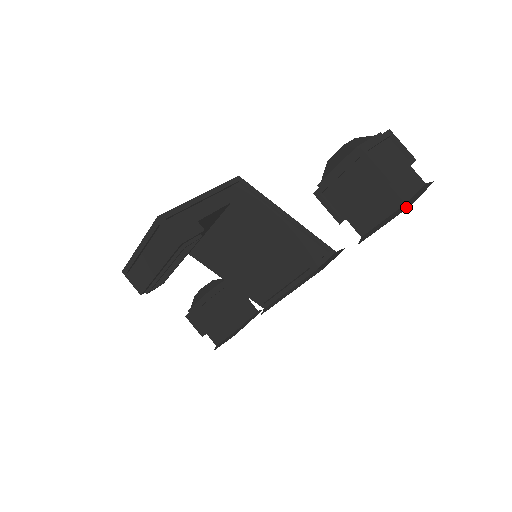
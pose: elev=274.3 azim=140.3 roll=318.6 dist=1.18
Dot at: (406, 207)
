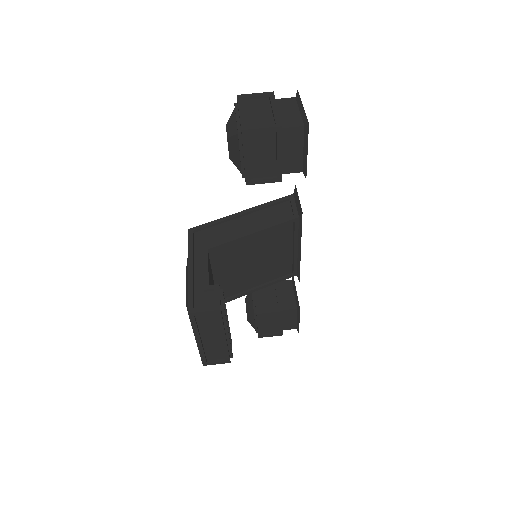
Dot at: (307, 128)
